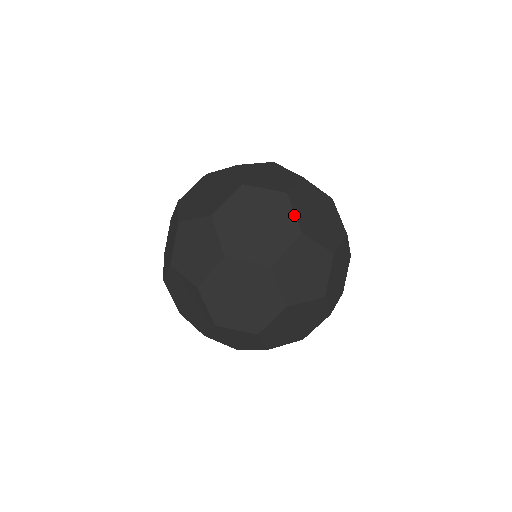
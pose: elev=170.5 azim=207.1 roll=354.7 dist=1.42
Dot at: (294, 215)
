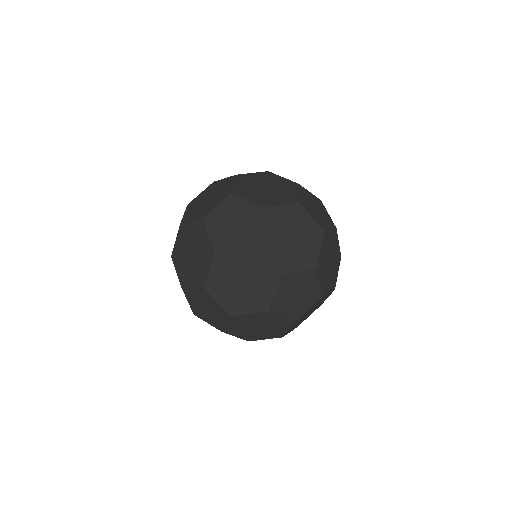
Dot at: (284, 178)
